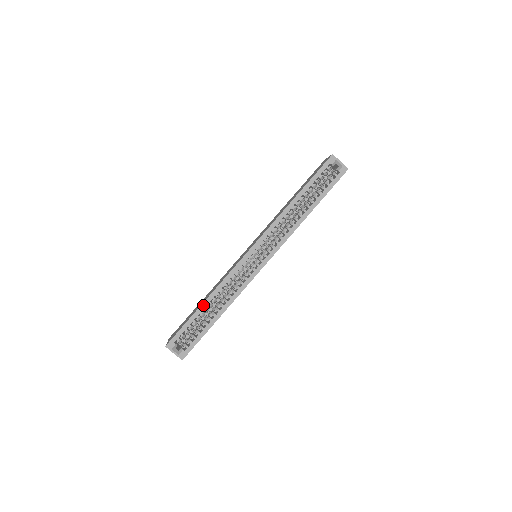
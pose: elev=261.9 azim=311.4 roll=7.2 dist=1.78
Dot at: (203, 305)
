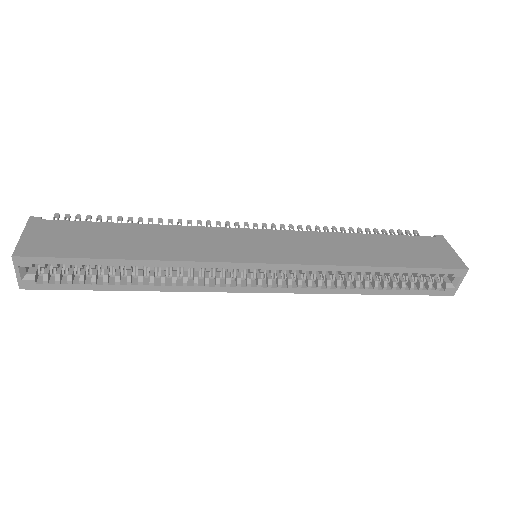
Dot at: (128, 262)
